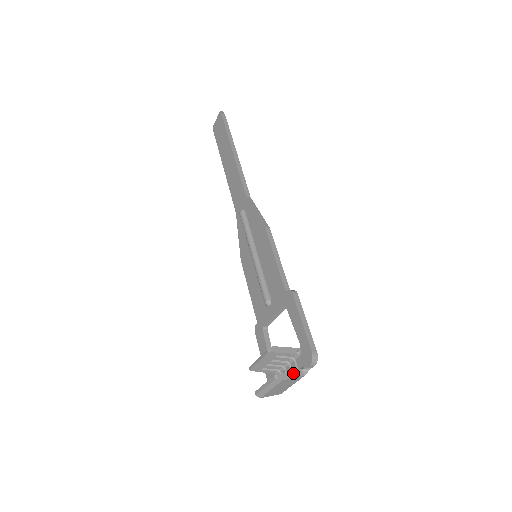
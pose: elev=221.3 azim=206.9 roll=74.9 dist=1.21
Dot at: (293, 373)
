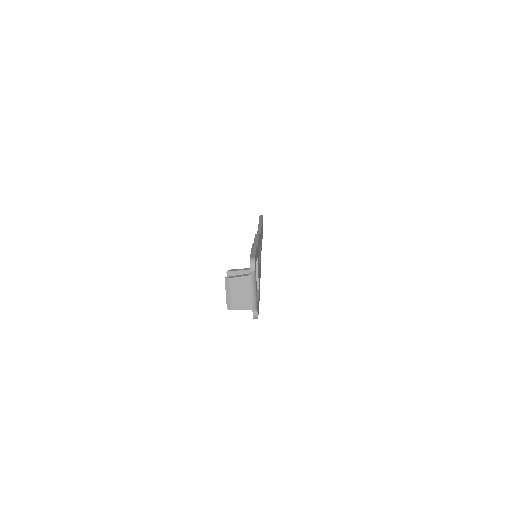
Dot at: (240, 275)
